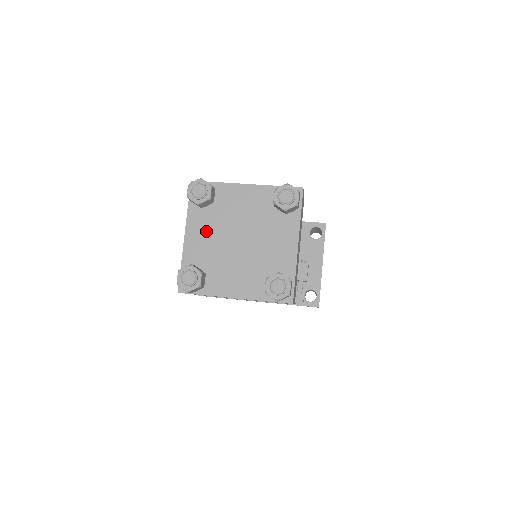
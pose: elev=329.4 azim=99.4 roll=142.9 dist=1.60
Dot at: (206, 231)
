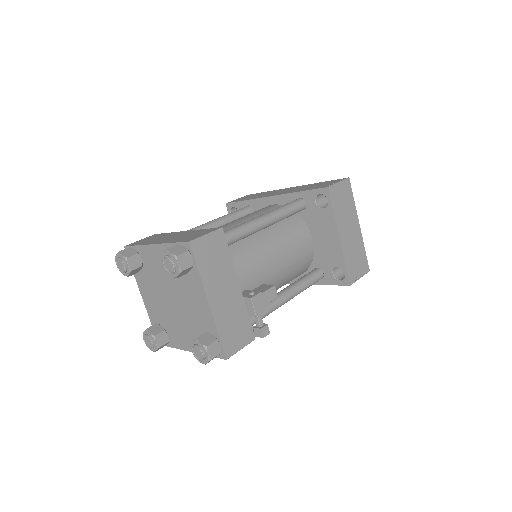
Dot at: (150, 292)
